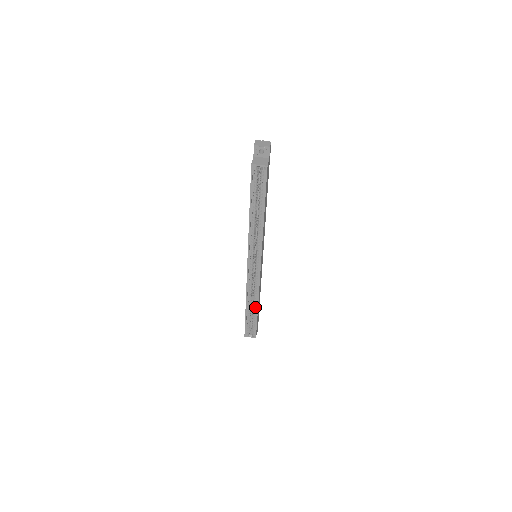
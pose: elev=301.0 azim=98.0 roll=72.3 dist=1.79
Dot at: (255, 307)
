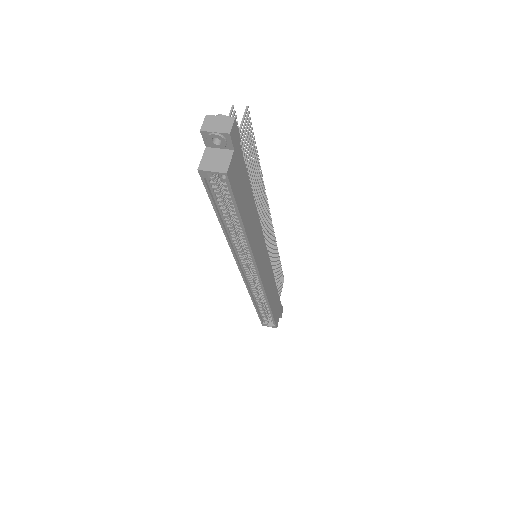
Dot at: (267, 306)
